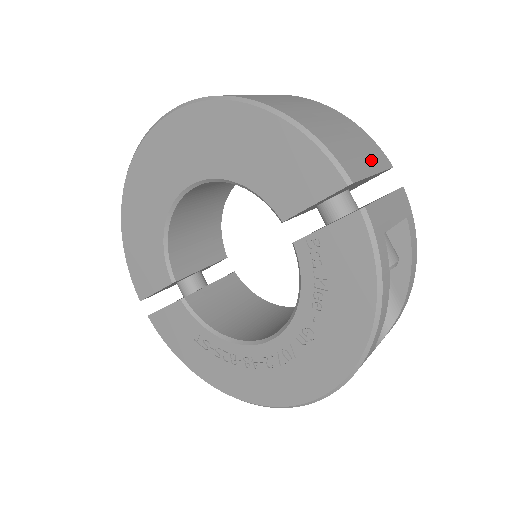
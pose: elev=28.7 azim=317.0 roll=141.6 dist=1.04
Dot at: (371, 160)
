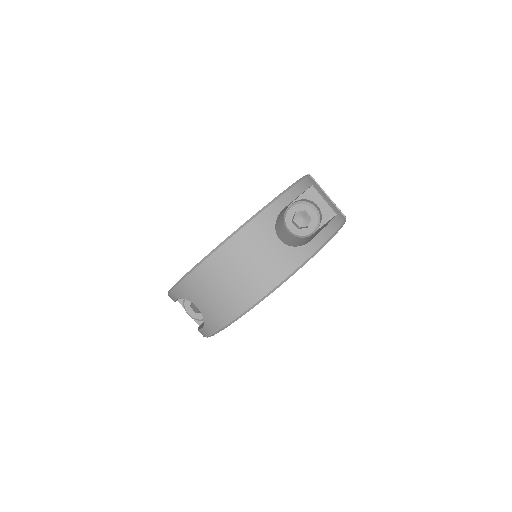
Dot at: occluded
